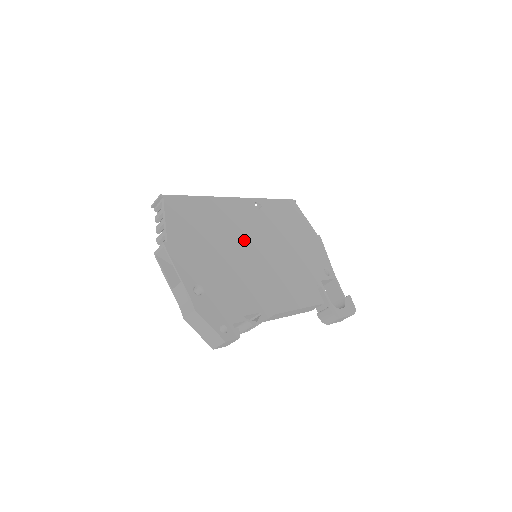
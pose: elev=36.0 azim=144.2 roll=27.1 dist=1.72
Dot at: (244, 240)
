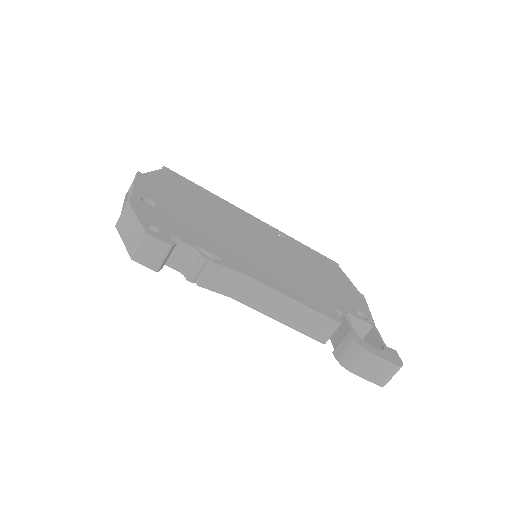
Dot at: (243, 230)
